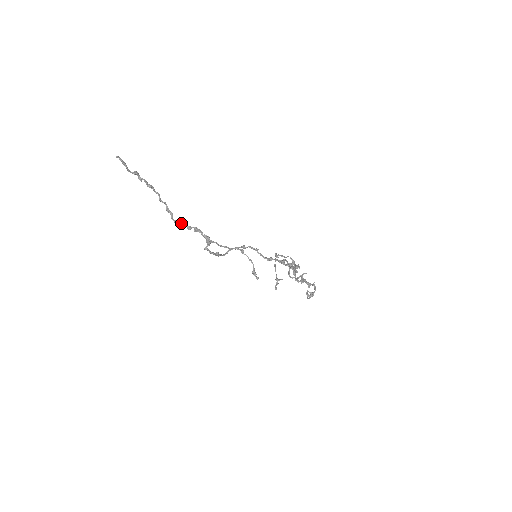
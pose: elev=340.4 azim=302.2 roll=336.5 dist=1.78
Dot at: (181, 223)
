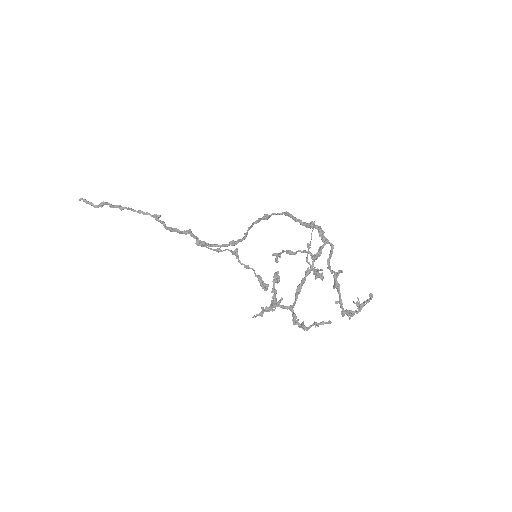
Dot at: (171, 230)
